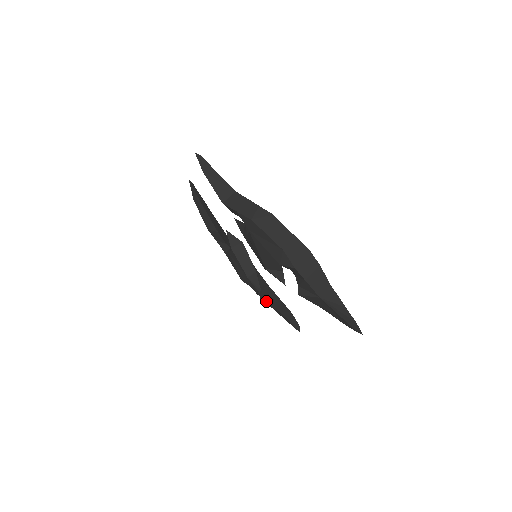
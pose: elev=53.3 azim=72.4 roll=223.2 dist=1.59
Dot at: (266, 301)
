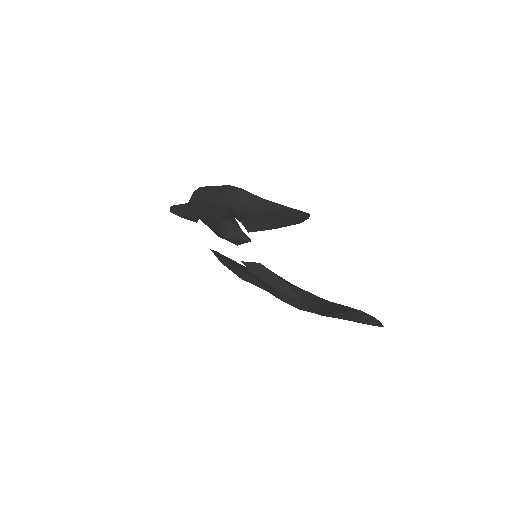
Dot at: (323, 312)
